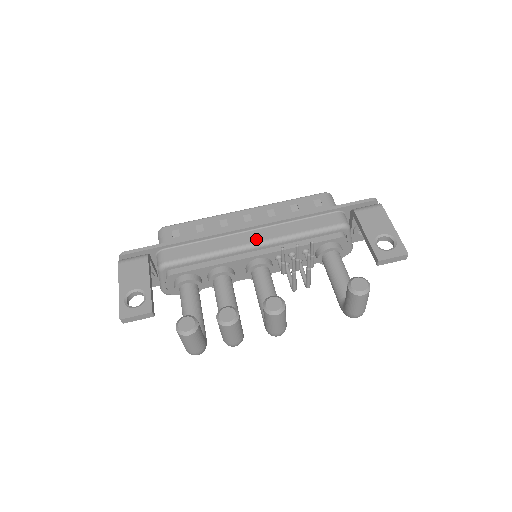
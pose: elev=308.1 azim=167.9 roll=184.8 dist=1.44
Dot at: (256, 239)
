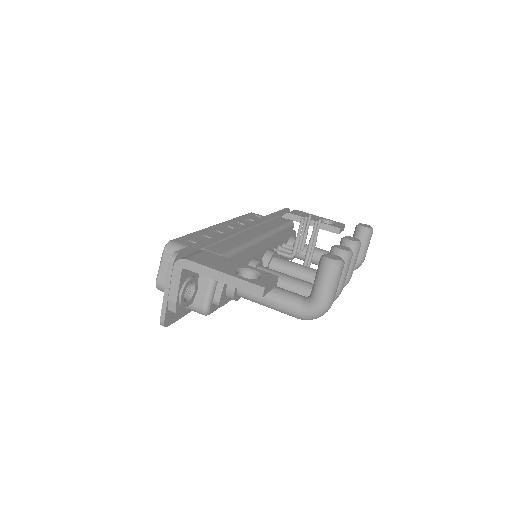
Dot at: (260, 232)
